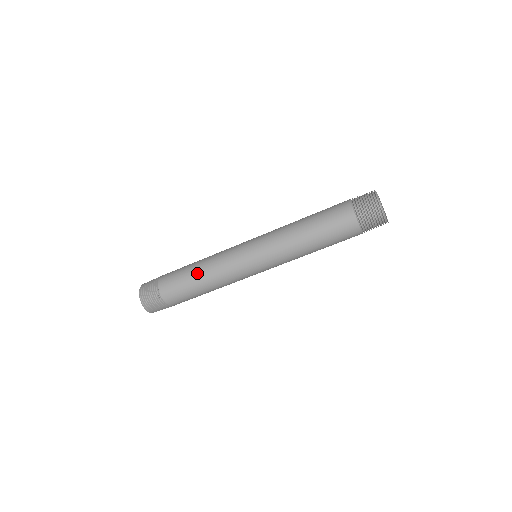
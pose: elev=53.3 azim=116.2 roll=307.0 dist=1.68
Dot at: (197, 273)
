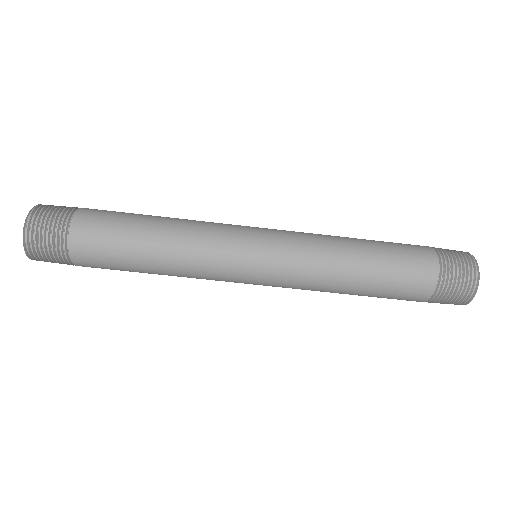
Dot at: (156, 224)
